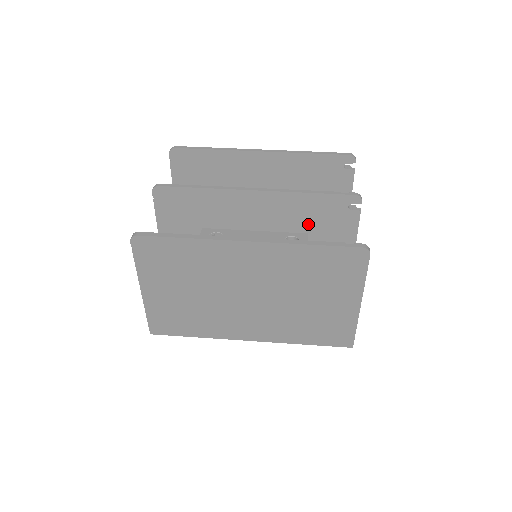
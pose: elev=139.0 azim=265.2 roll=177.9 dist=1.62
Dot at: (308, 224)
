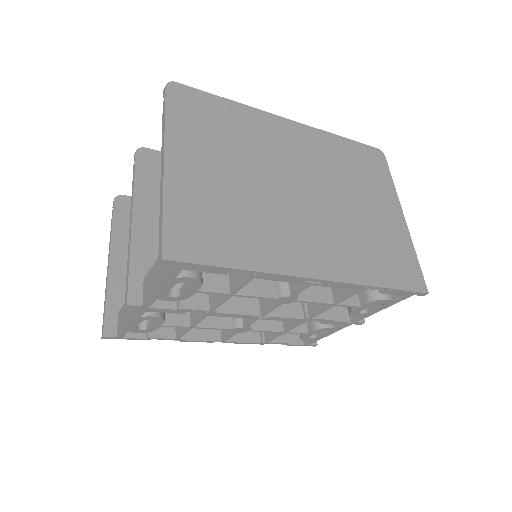
Dot at: occluded
